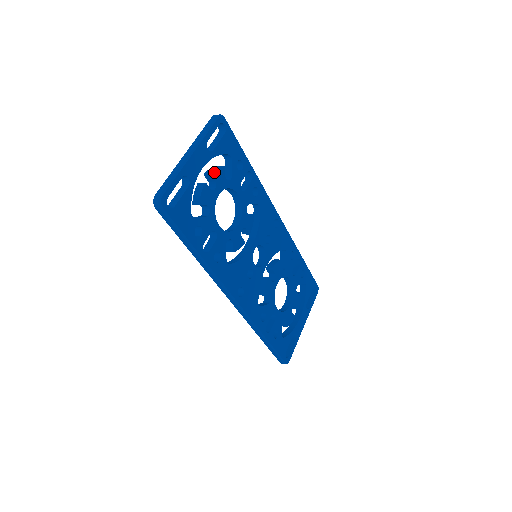
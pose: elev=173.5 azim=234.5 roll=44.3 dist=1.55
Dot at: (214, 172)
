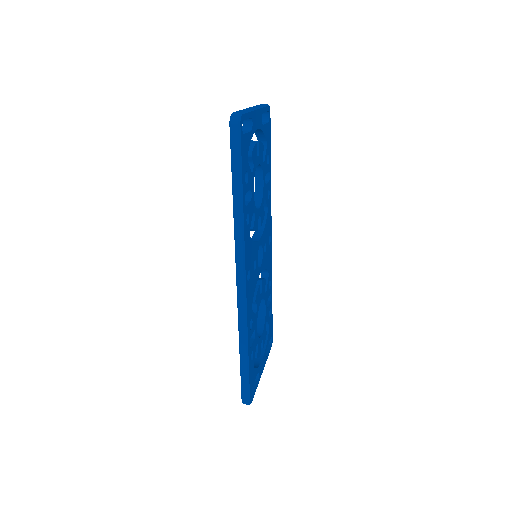
Dot at: (260, 142)
